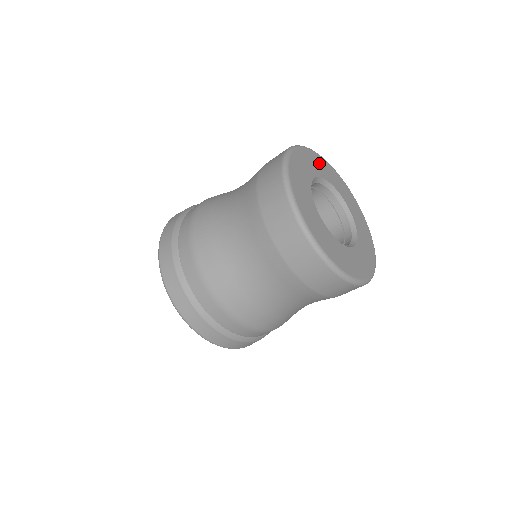
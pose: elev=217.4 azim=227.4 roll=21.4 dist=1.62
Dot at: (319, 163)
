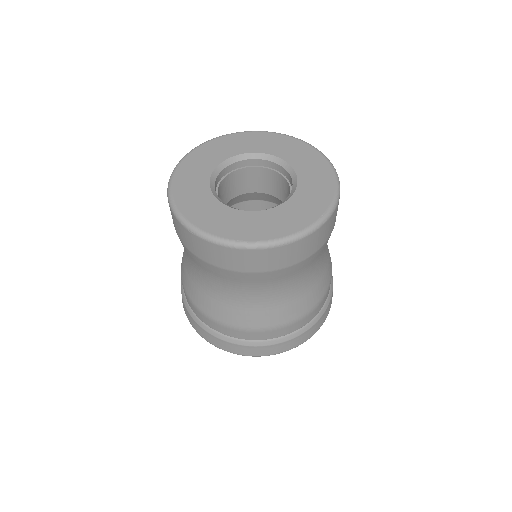
Dot at: (191, 171)
